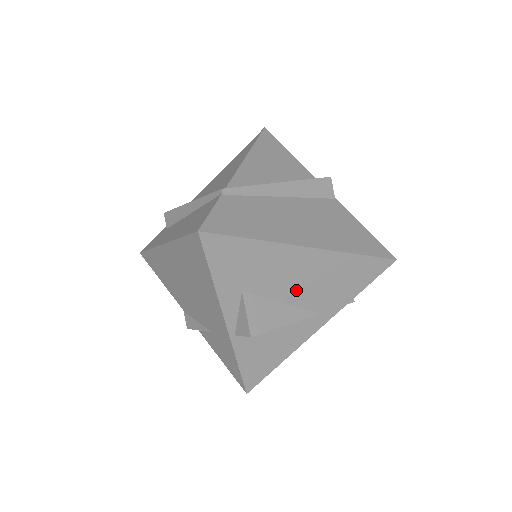
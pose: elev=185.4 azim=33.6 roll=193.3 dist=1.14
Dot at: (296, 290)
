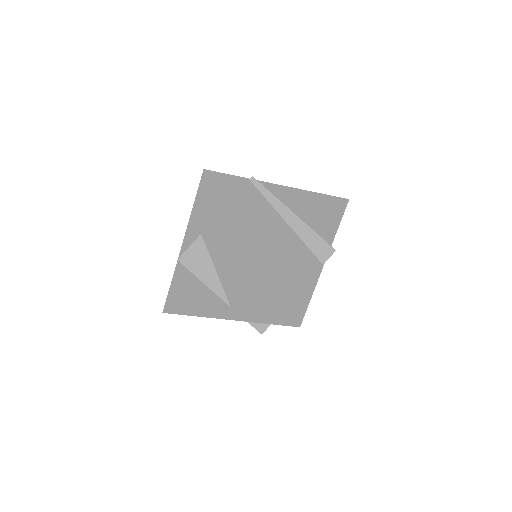
Dot at: (227, 270)
